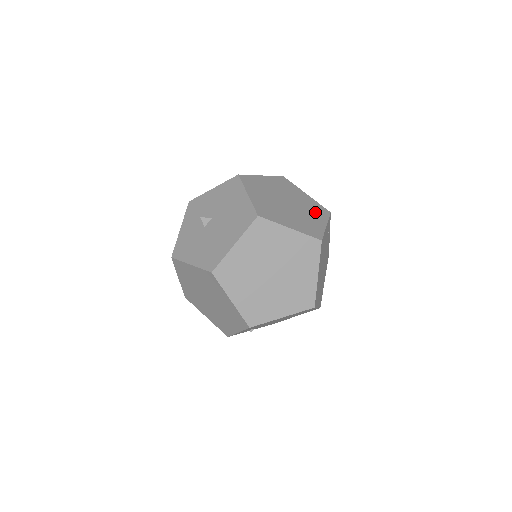
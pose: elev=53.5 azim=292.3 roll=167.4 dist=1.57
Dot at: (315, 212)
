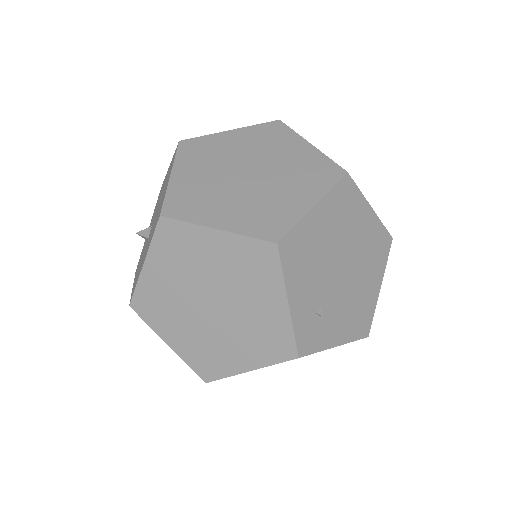
Dot at: occluded
